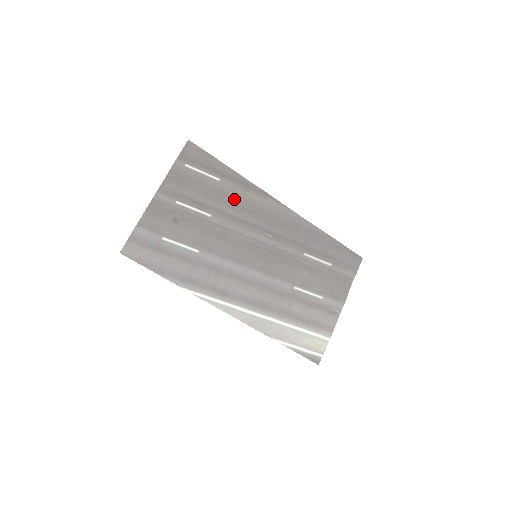
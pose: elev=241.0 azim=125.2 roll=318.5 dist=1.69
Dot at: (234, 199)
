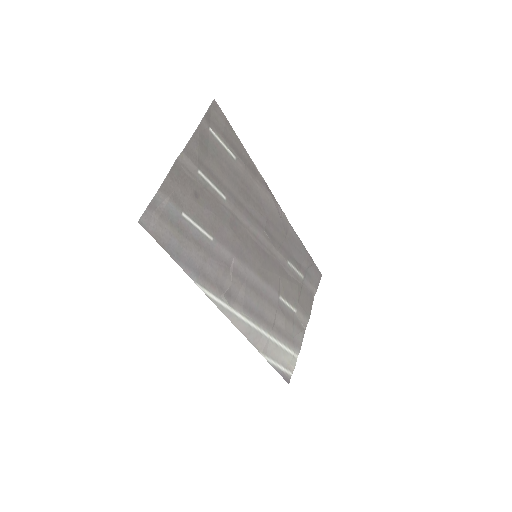
Dot at: (245, 185)
